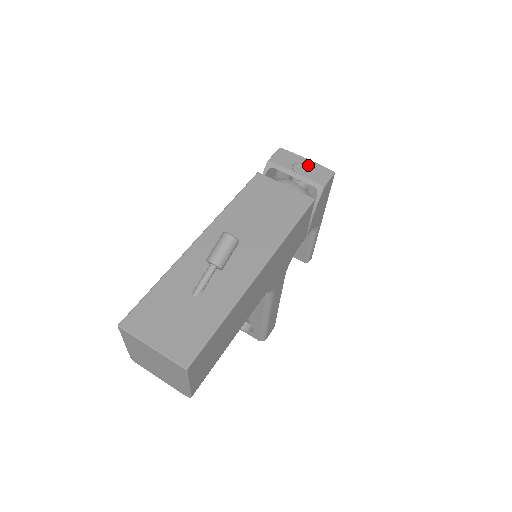
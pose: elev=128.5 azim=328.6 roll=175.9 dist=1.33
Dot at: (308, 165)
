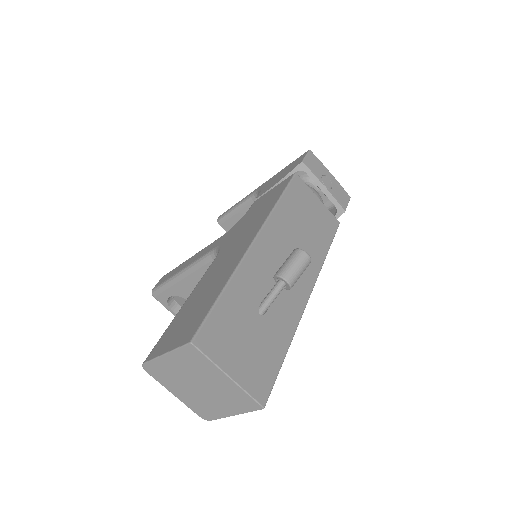
Dot at: (333, 181)
